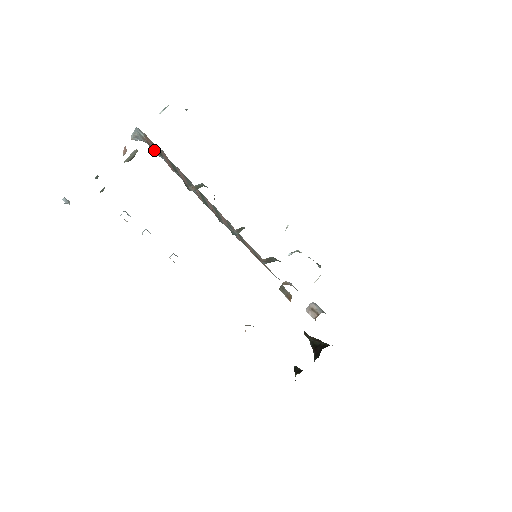
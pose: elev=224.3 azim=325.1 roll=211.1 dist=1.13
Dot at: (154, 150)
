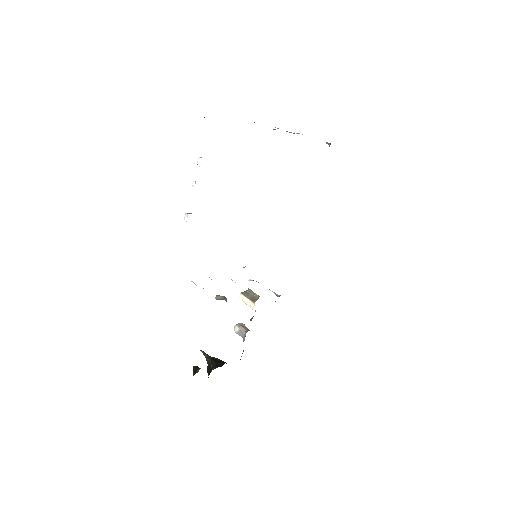
Dot at: occluded
